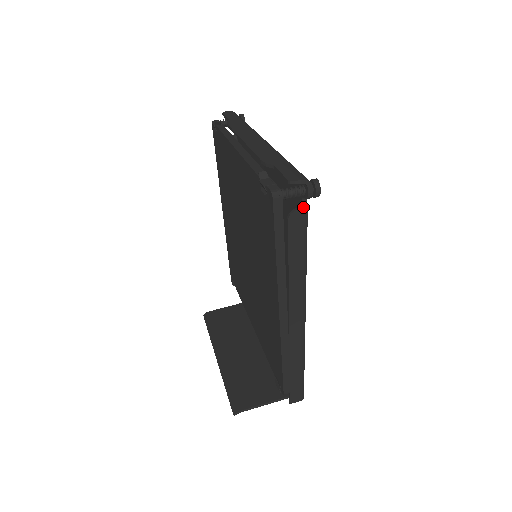
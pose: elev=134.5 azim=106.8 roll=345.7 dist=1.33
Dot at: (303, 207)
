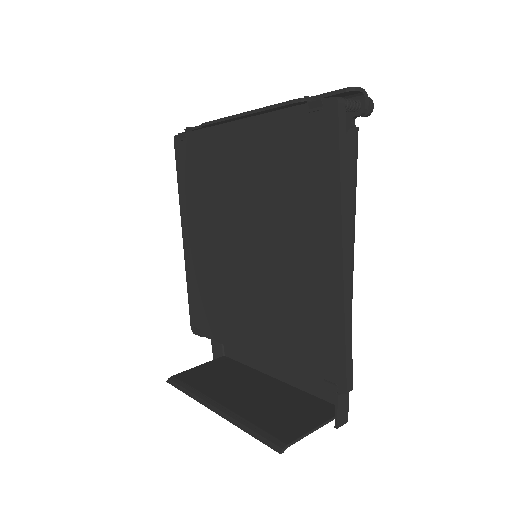
Dot at: (356, 127)
